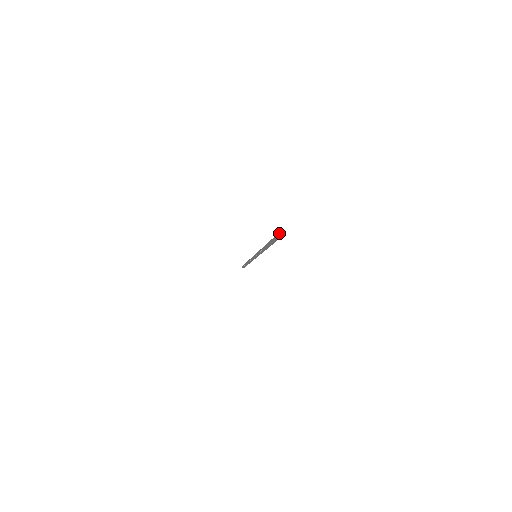
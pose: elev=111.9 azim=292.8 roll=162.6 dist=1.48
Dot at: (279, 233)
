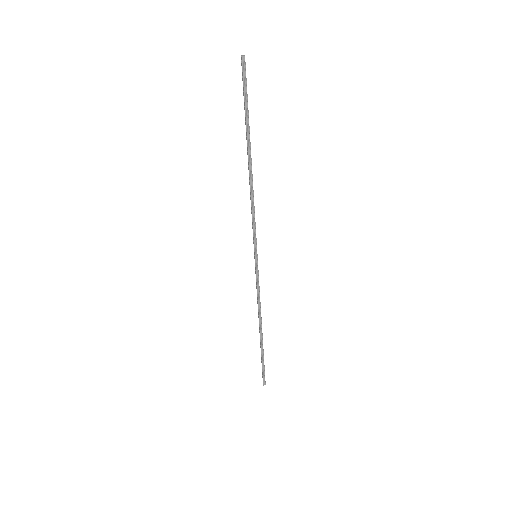
Dot at: (241, 59)
